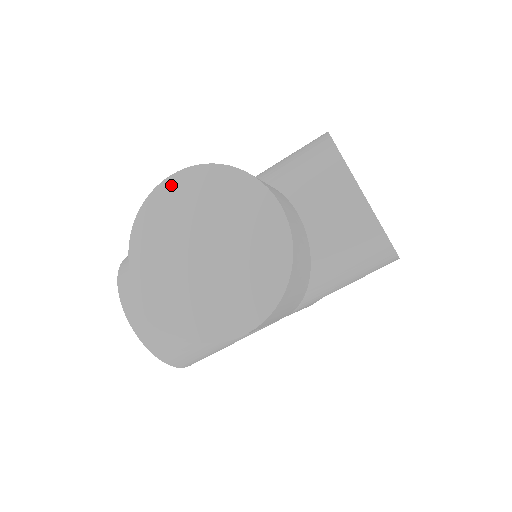
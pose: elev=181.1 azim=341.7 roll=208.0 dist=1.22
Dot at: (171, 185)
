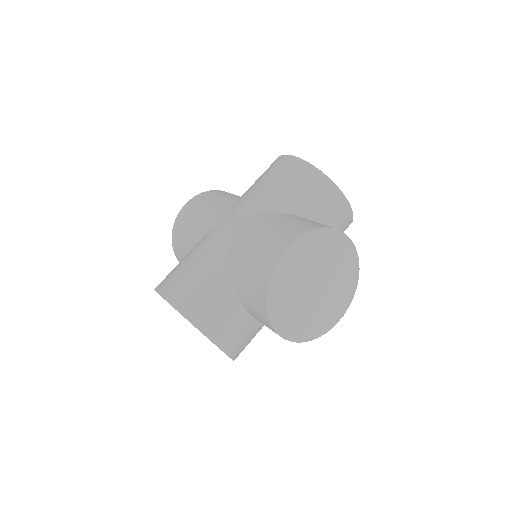
Dot at: (290, 253)
